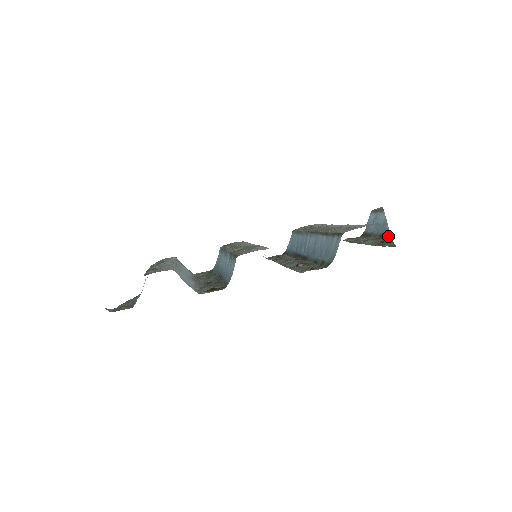
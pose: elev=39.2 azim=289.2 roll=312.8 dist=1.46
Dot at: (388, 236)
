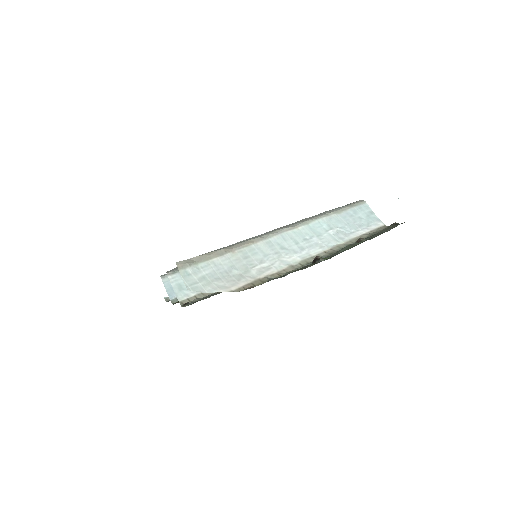
Dot at: occluded
